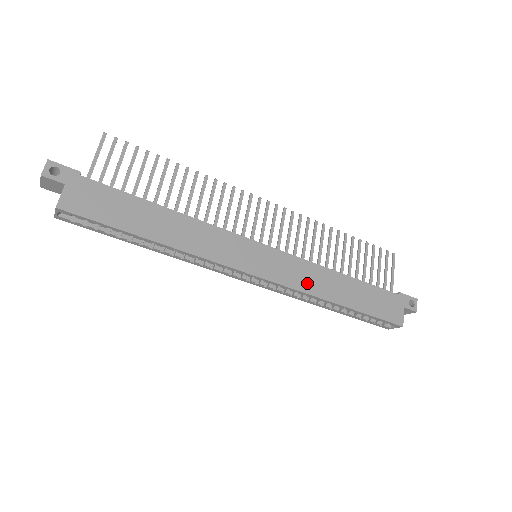
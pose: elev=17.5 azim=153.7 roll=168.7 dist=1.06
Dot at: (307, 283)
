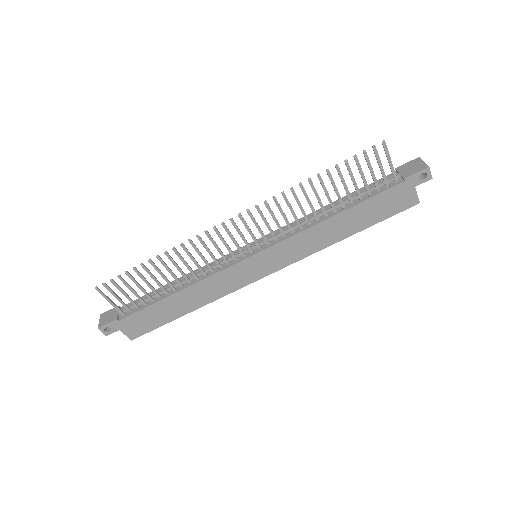
Dot at: (308, 248)
